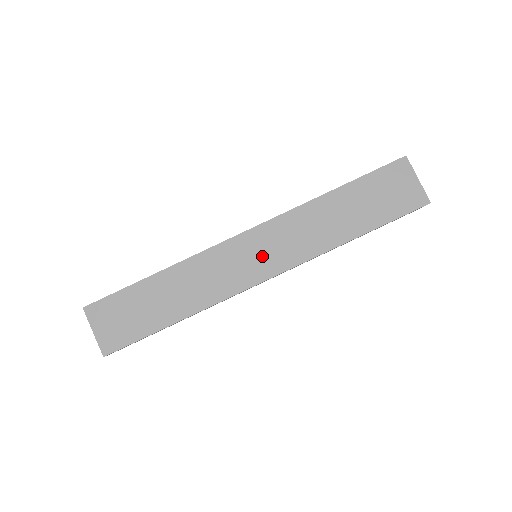
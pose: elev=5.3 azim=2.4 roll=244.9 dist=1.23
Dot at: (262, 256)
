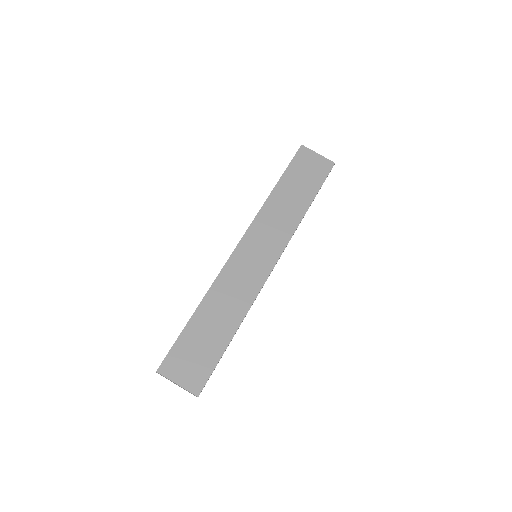
Dot at: (261, 252)
